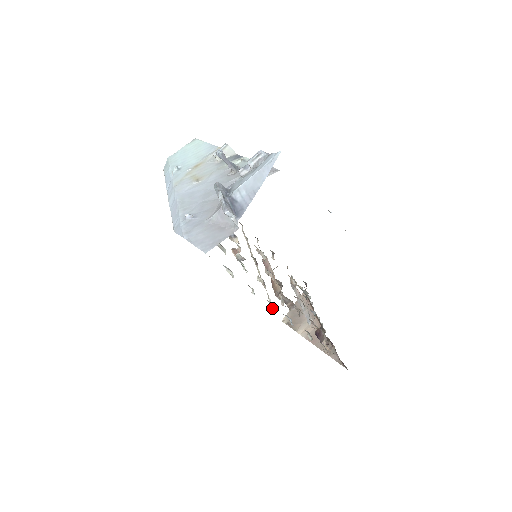
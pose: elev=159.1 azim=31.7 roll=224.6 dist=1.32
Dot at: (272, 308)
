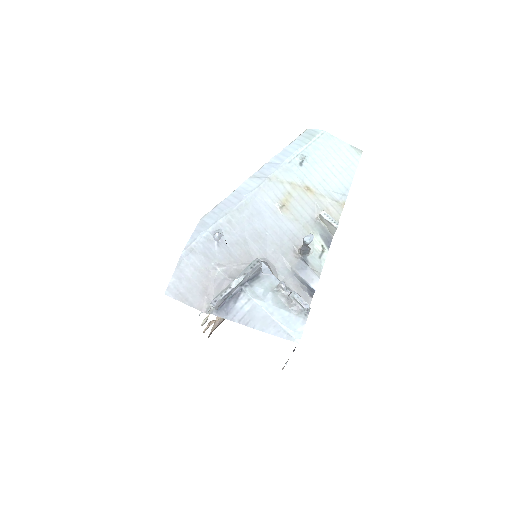
Dot at: occluded
